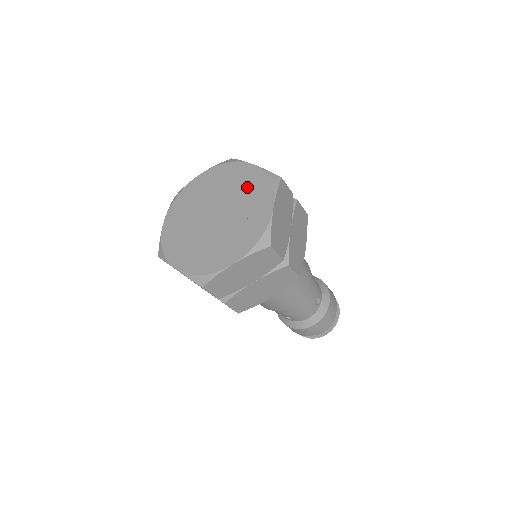
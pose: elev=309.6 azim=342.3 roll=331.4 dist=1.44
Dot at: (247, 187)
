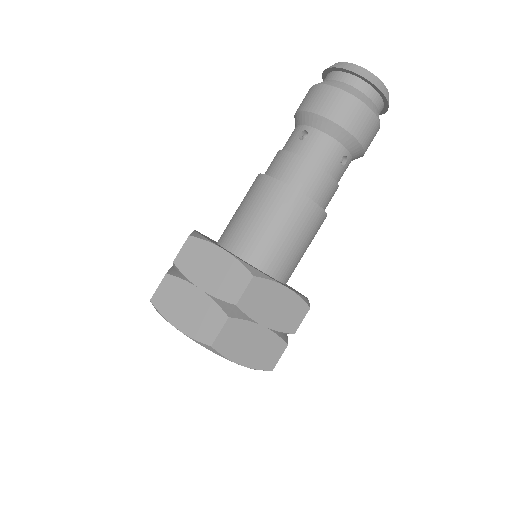
Dot at: occluded
